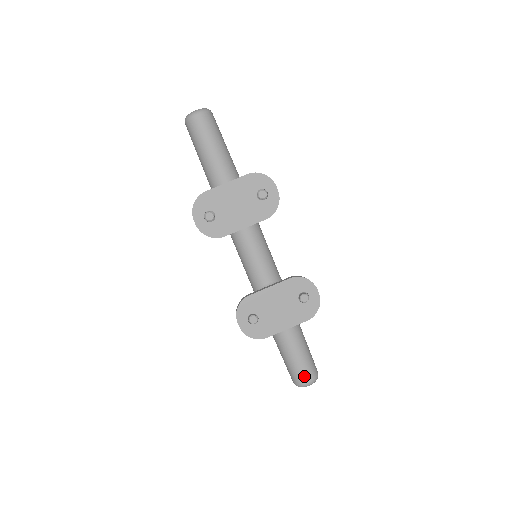
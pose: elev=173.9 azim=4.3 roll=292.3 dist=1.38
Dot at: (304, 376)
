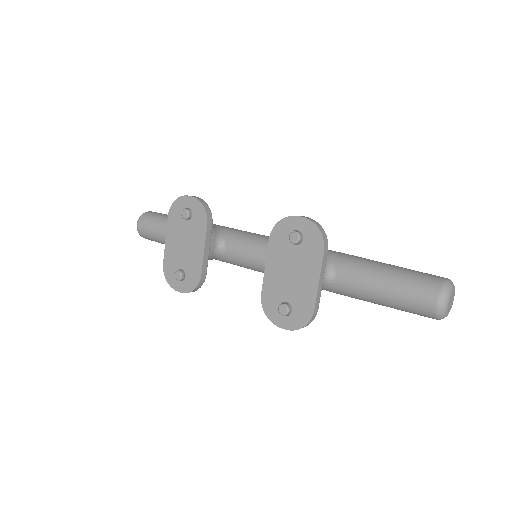
Dot at: (423, 301)
